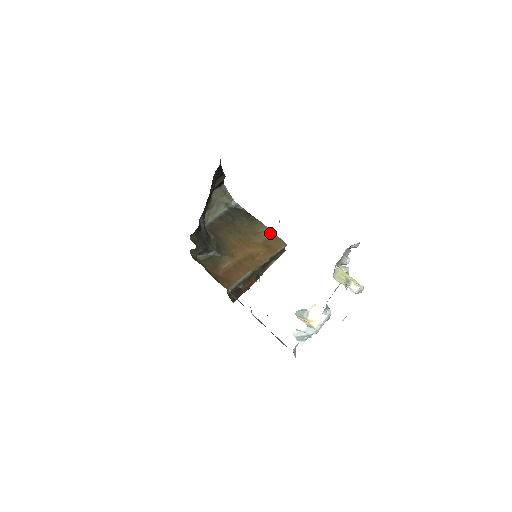
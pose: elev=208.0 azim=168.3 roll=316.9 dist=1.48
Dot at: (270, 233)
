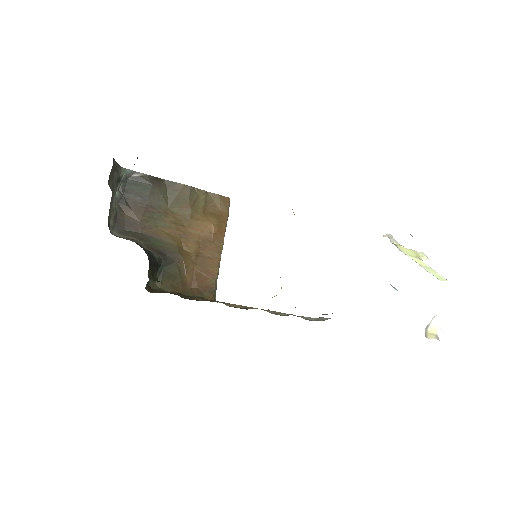
Dot at: (203, 194)
